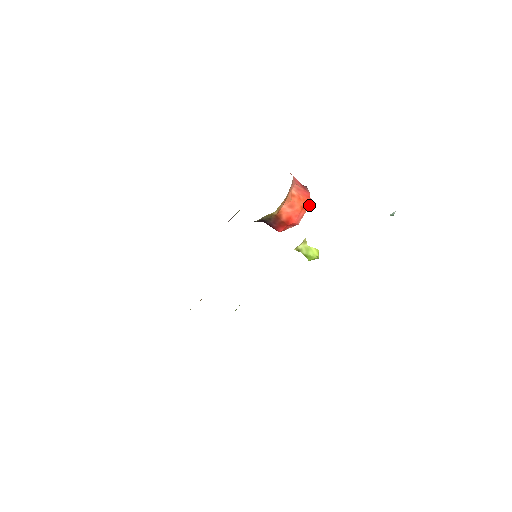
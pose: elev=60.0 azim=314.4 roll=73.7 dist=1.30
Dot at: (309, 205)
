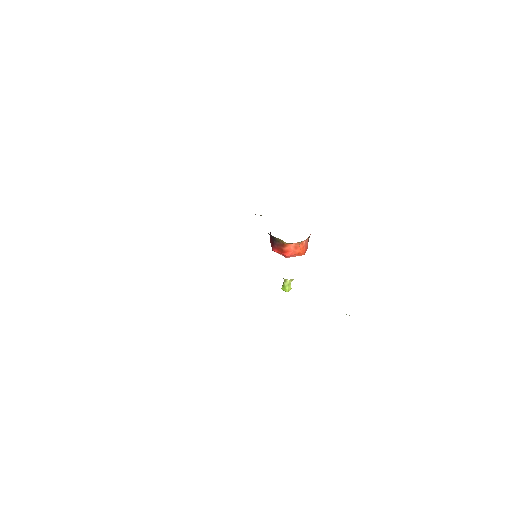
Dot at: occluded
